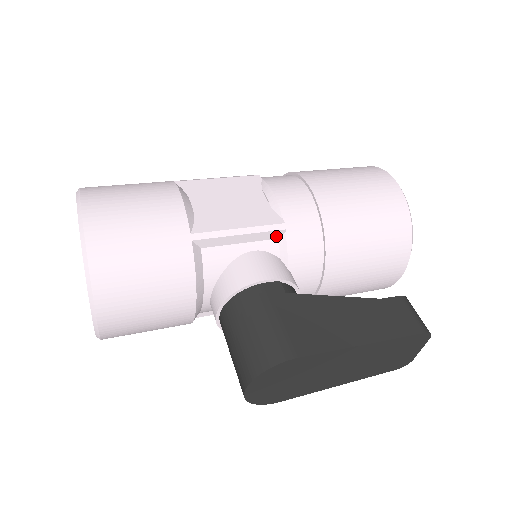
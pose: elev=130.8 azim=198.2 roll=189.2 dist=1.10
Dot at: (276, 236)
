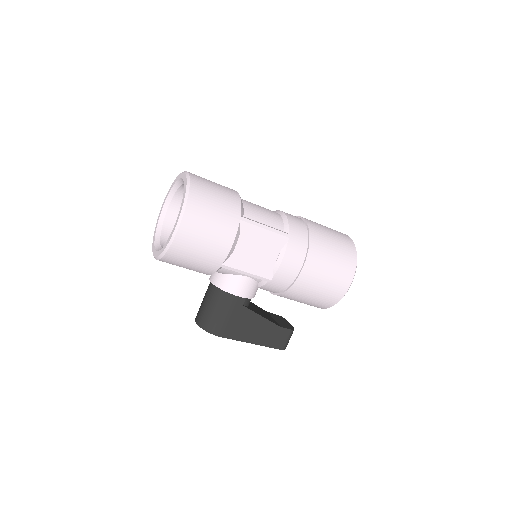
Dot at: occluded
